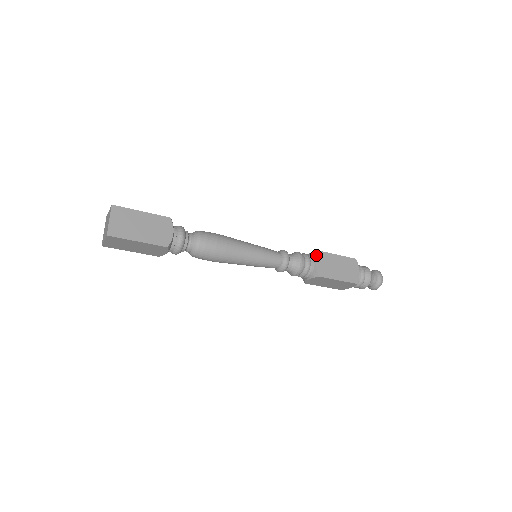
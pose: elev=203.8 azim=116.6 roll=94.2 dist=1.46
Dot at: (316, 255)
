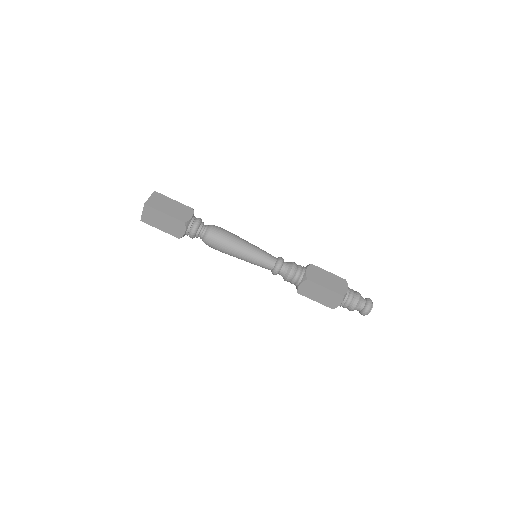
Dot at: occluded
